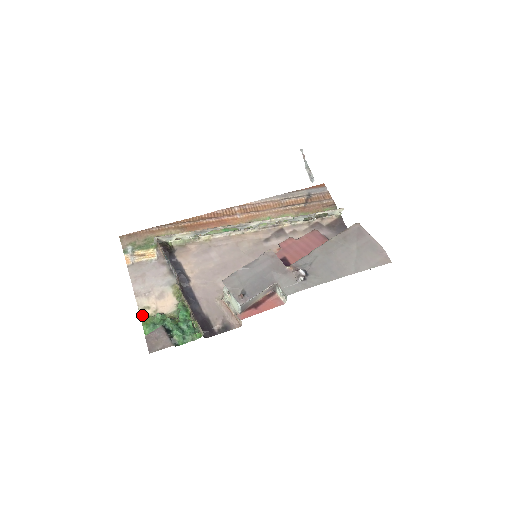
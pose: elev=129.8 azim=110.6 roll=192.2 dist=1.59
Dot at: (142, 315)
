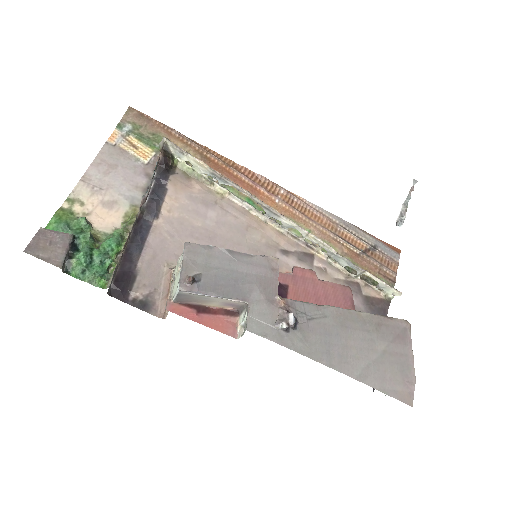
Dot at: (66, 205)
